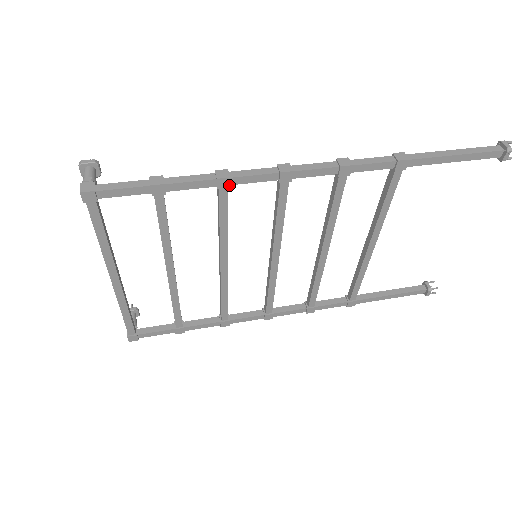
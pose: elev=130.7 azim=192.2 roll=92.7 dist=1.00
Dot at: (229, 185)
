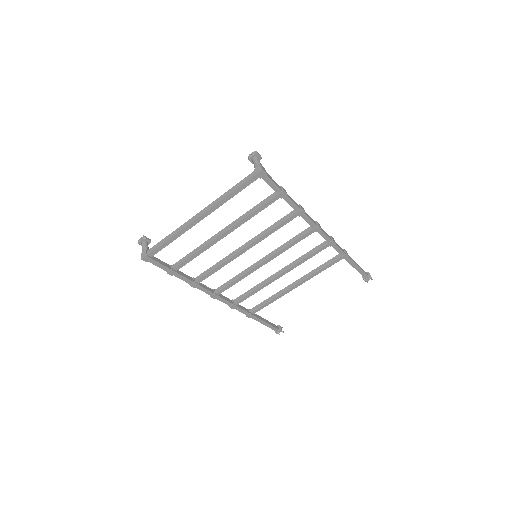
Dot at: (301, 215)
